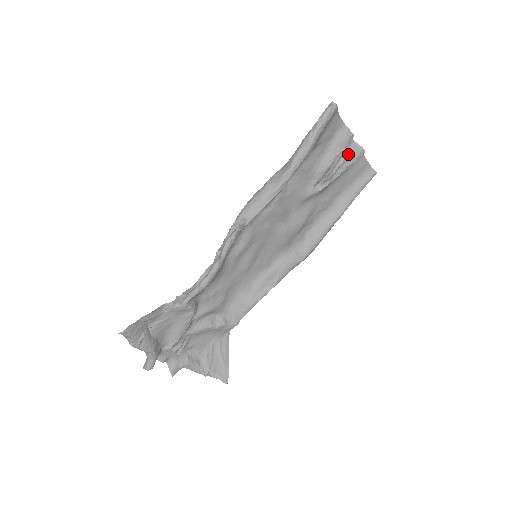
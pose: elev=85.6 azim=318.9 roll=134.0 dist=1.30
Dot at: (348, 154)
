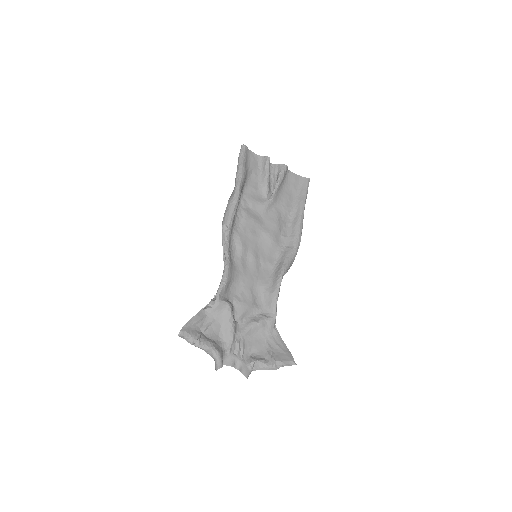
Dot at: (277, 173)
